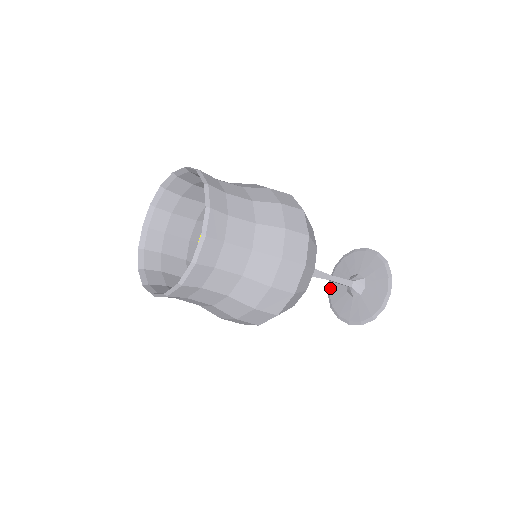
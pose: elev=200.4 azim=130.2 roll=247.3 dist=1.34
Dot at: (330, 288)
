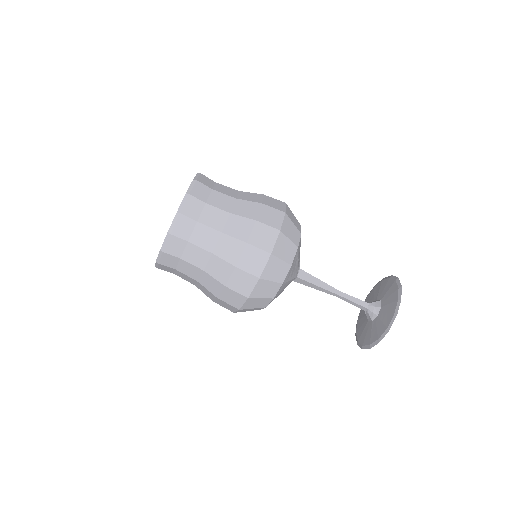
Dot at: (356, 327)
